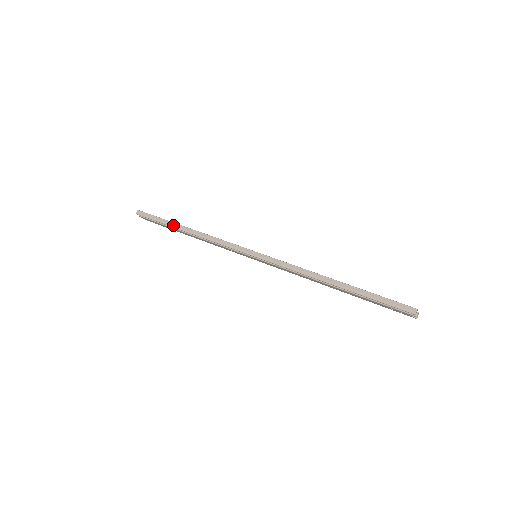
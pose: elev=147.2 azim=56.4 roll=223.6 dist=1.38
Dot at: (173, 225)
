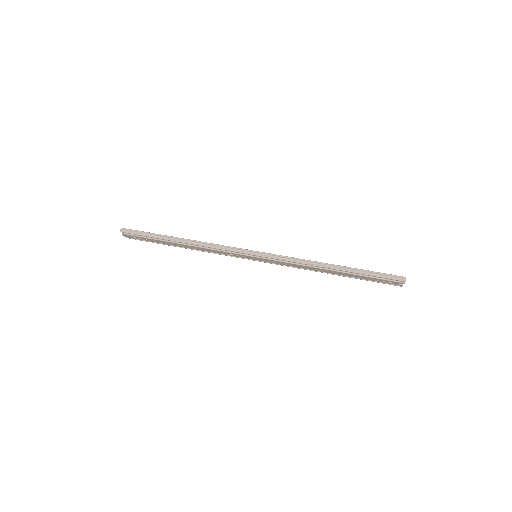
Dot at: (166, 238)
